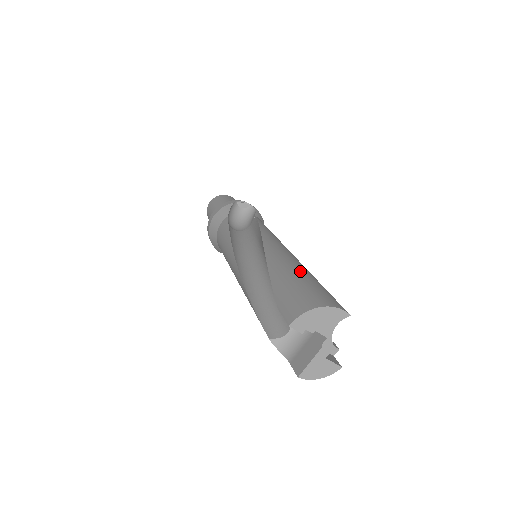
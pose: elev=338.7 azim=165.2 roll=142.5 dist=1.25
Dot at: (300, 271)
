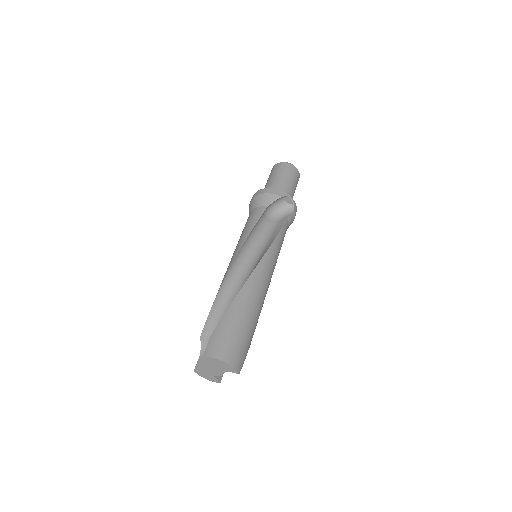
Dot at: (247, 318)
